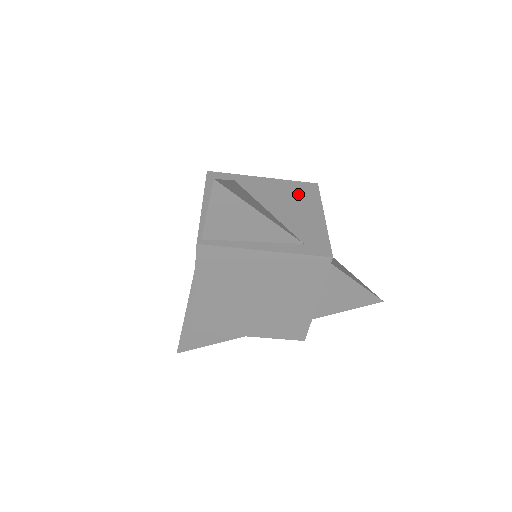
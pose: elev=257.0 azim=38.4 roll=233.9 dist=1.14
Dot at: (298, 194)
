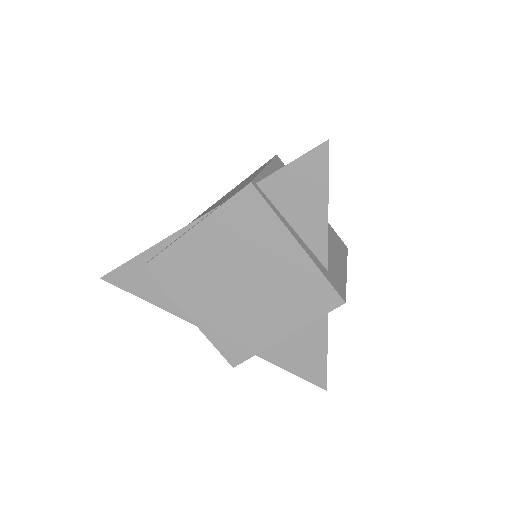
Dot at: (333, 238)
